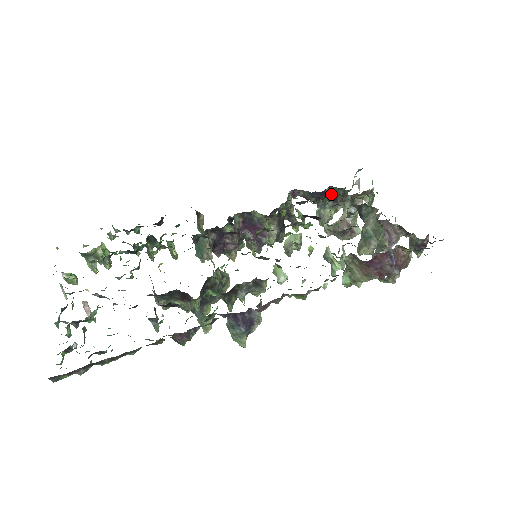
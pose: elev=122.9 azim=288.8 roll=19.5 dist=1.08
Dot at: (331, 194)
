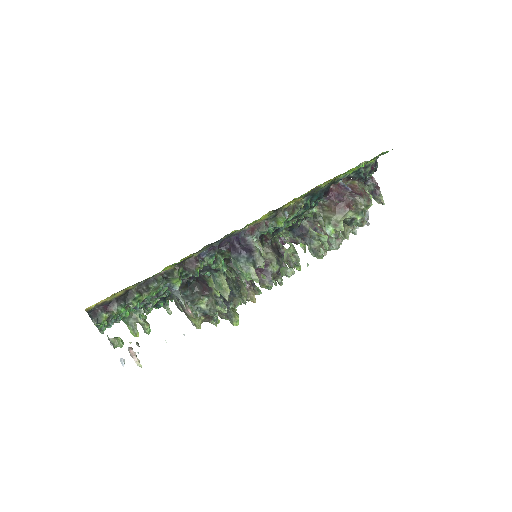
Dot at: (309, 226)
